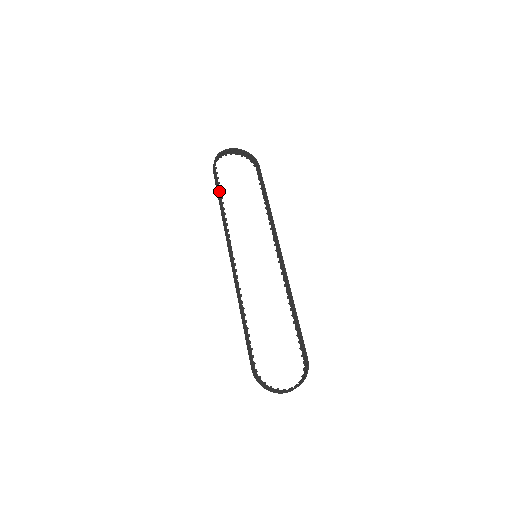
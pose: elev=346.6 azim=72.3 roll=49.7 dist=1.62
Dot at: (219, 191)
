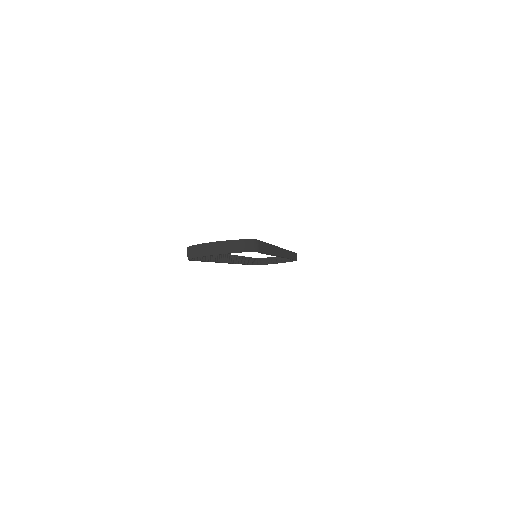
Dot at: (248, 257)
